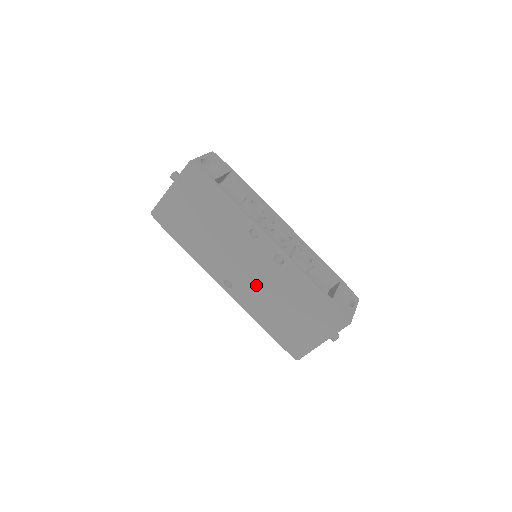
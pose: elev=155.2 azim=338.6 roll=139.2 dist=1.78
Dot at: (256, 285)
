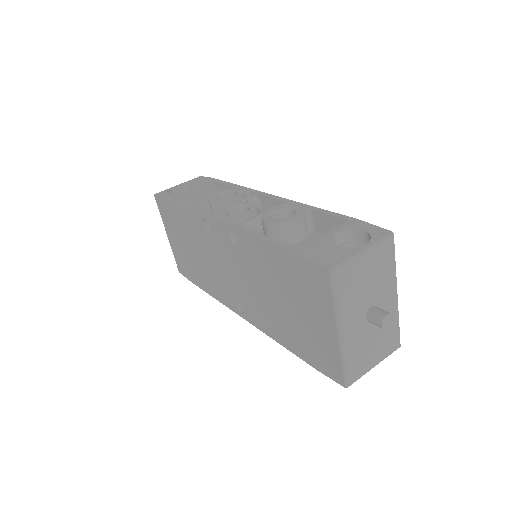
Dot at: (248, 290)
